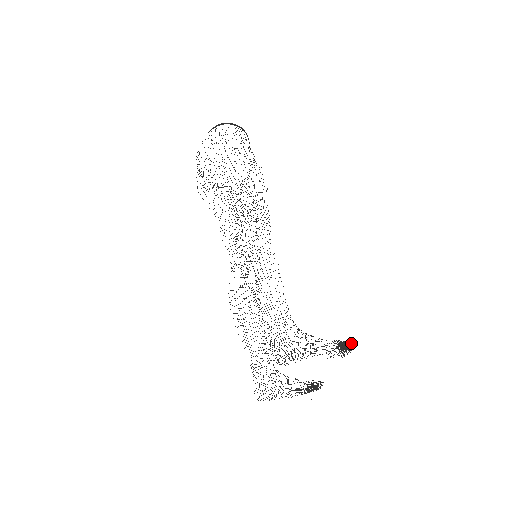
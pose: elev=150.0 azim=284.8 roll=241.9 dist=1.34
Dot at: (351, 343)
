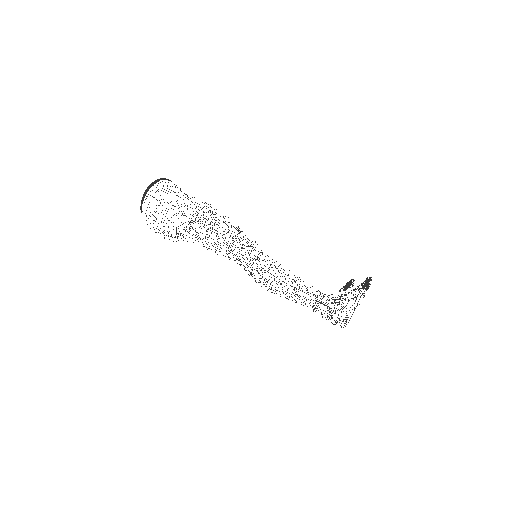
Dot at: occluded
